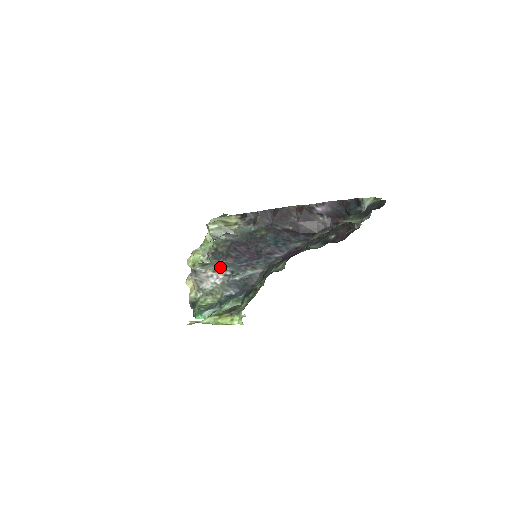
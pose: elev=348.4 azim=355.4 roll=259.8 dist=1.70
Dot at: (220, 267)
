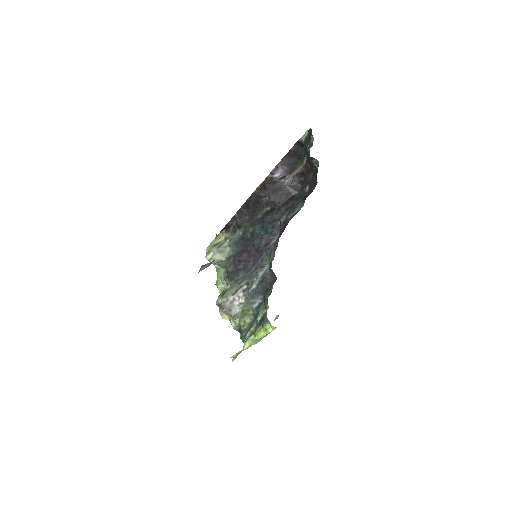
Dot at: (236, 287)
